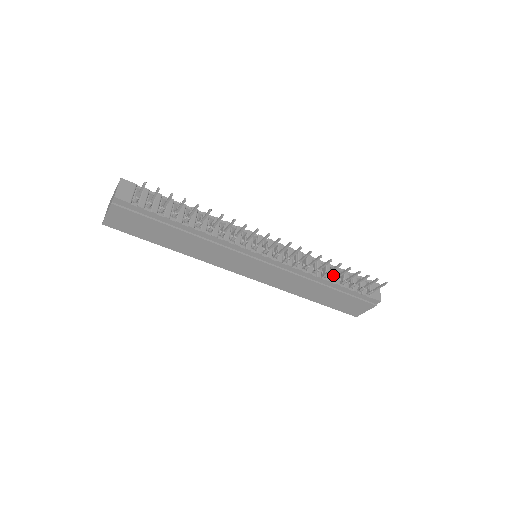
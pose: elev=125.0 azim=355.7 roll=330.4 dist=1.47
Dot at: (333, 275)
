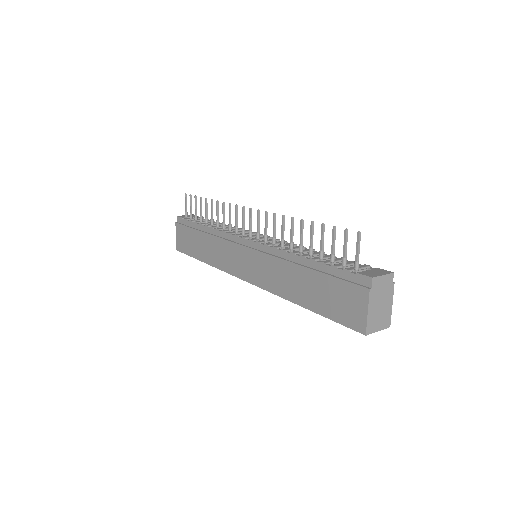
Dot at: occluded
